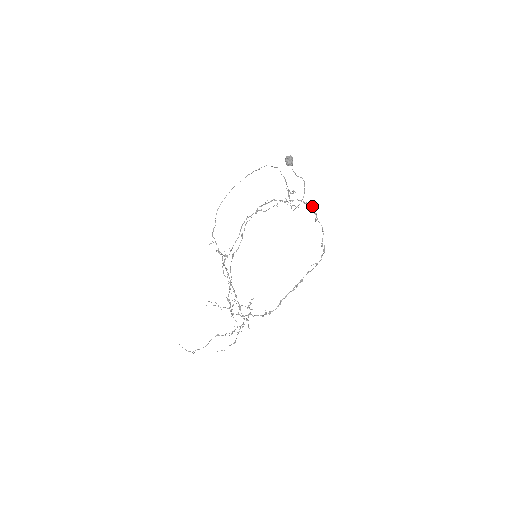
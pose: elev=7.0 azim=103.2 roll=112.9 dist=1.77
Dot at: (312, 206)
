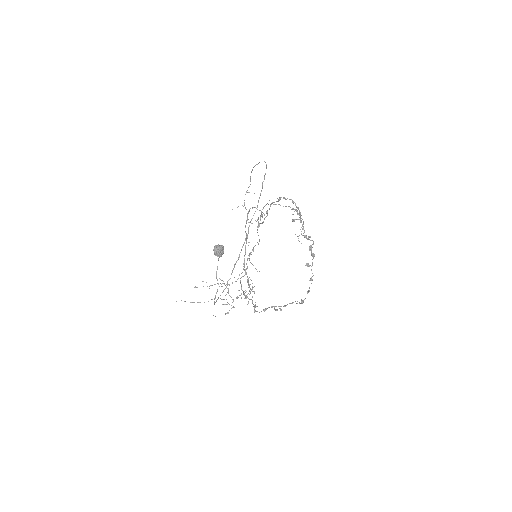
Dot at: (310, 246)
